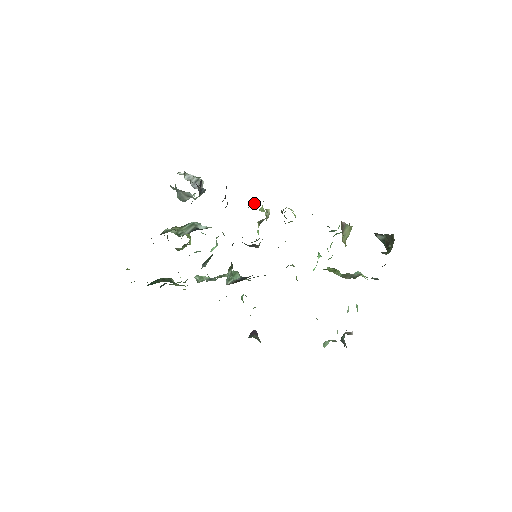
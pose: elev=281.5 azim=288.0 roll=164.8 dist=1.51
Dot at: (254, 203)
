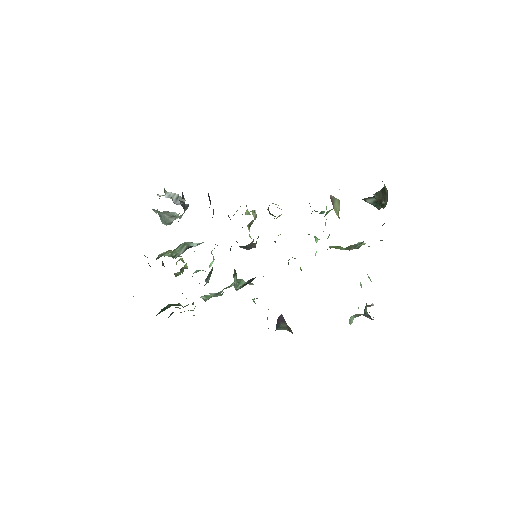
Dot at: occluded
